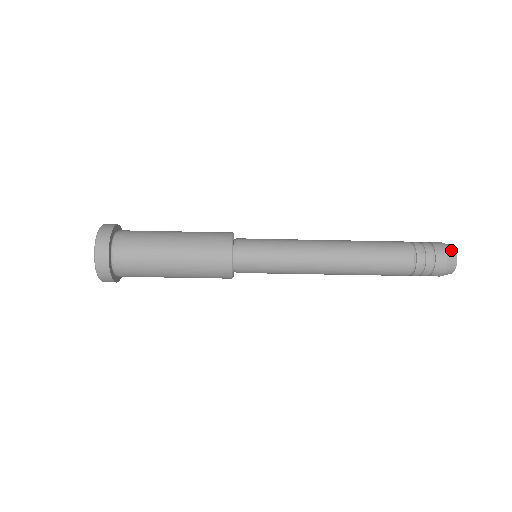
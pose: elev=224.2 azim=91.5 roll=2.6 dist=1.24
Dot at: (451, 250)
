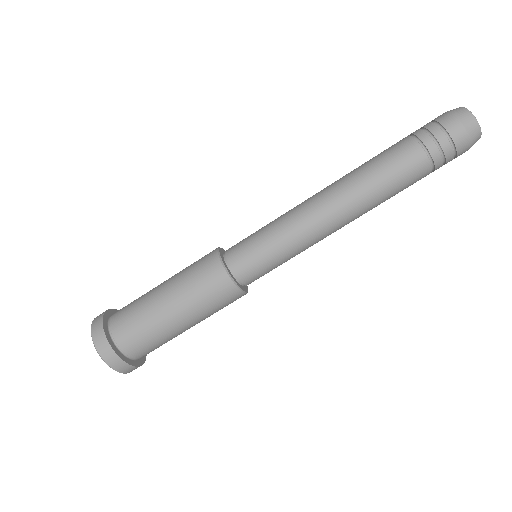
Dot at: (456, 110)
